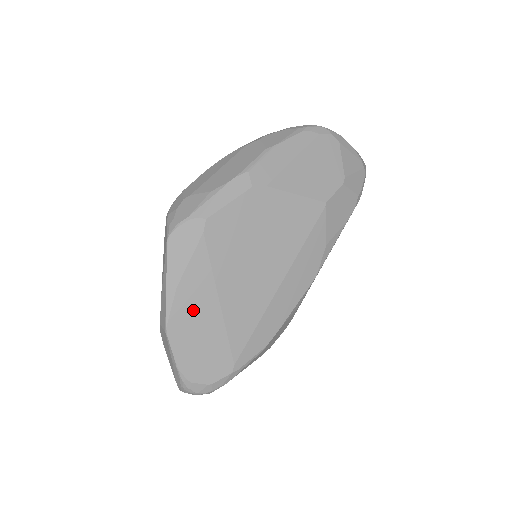
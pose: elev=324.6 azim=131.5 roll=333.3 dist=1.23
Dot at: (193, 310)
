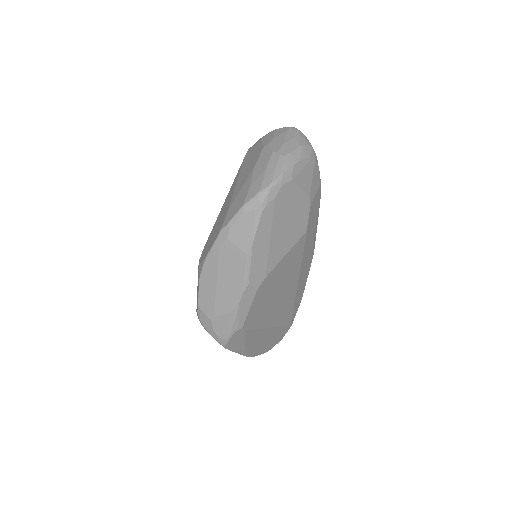
Dot at: (259, 342)
